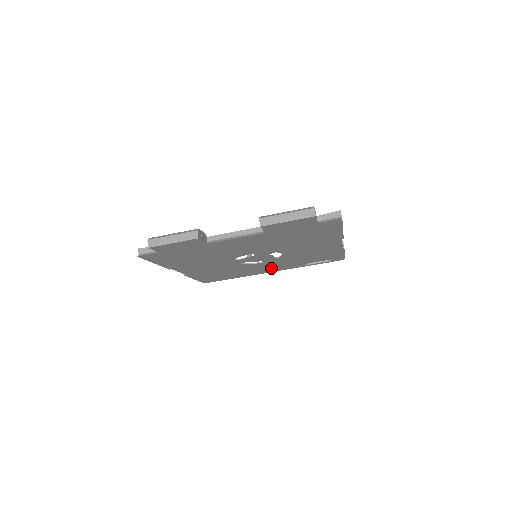
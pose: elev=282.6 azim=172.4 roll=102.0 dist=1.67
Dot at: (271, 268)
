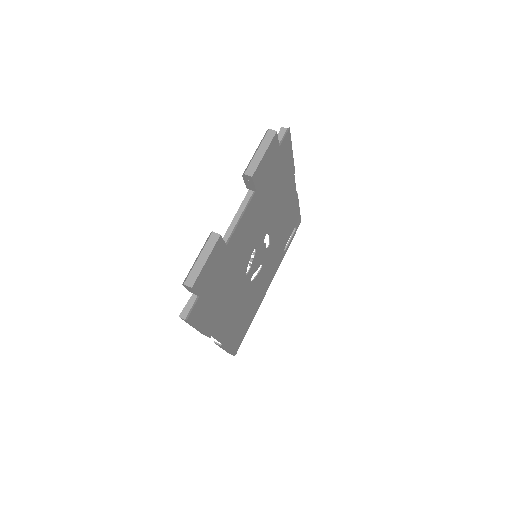
Dot at: (267, 278)
